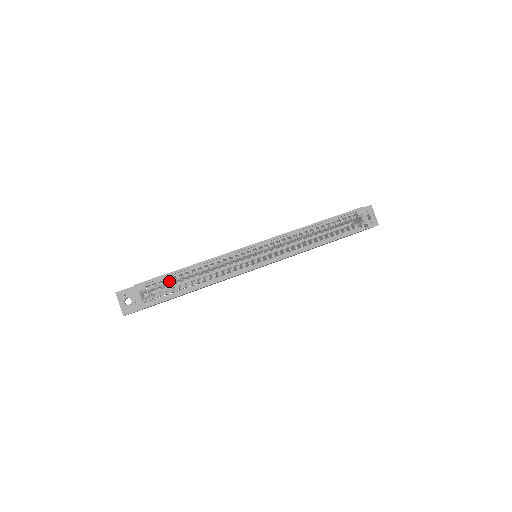
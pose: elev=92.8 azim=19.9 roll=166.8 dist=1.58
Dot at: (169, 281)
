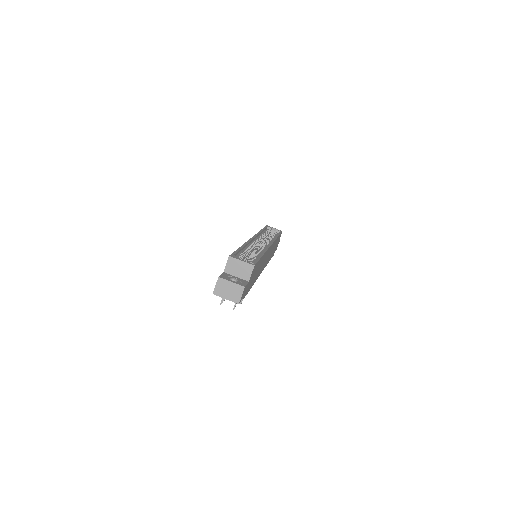
Dot at: (242, 257)
